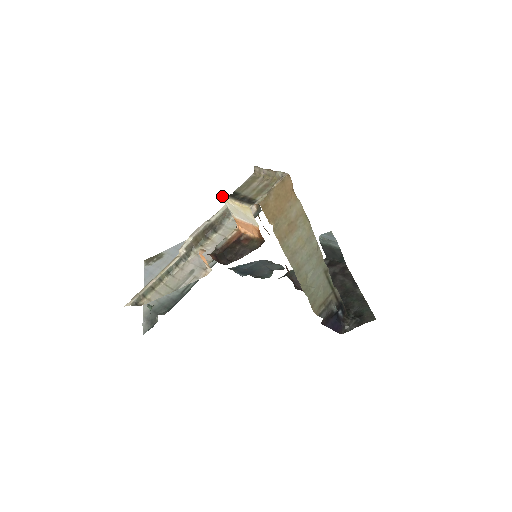
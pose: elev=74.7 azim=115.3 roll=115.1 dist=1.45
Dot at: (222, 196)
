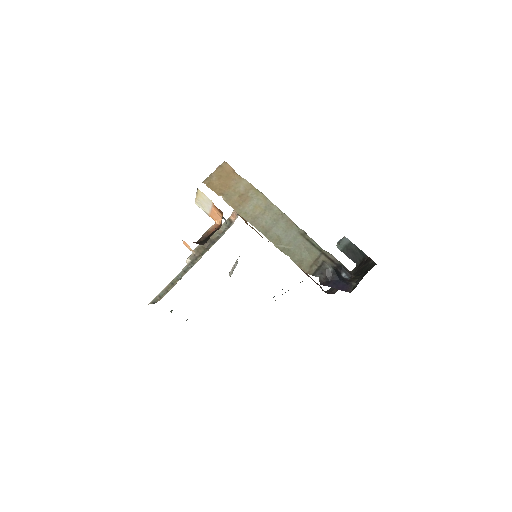
Dot at: (195, 203)
